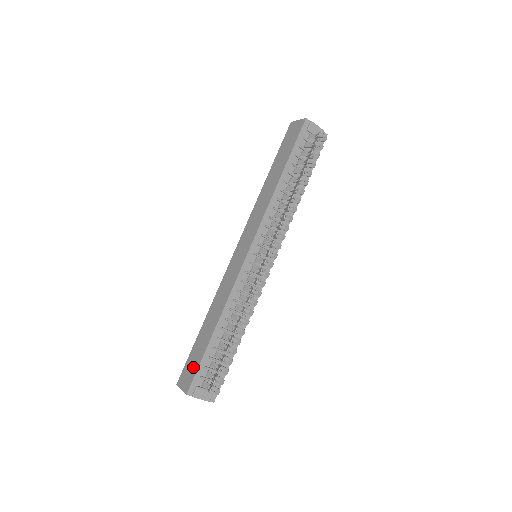
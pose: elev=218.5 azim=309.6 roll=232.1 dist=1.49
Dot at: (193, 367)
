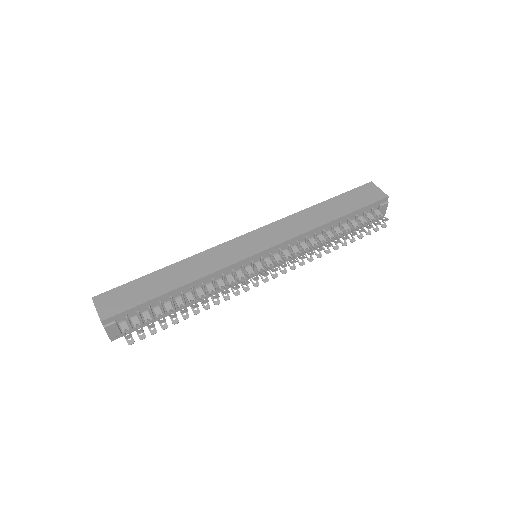
Dot at: (126, 301)
